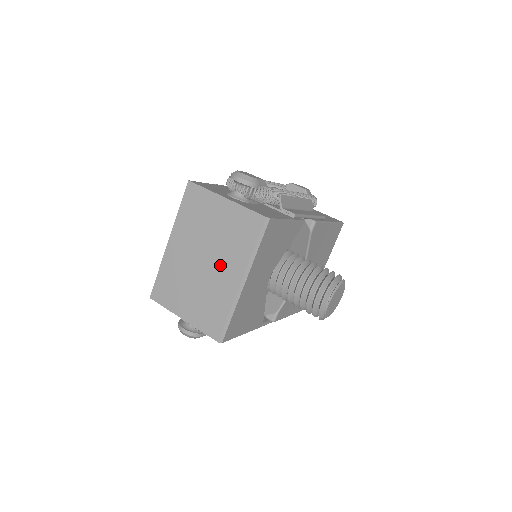
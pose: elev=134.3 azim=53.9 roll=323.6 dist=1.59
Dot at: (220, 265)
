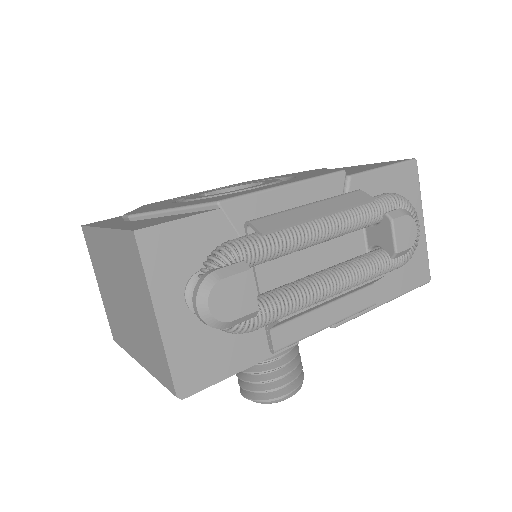
Dot at: (131, 327)
